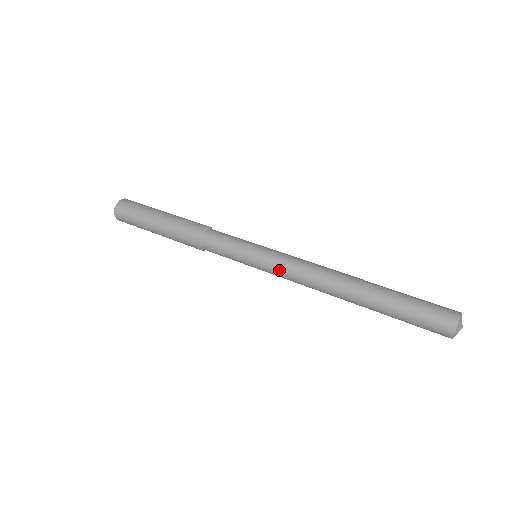
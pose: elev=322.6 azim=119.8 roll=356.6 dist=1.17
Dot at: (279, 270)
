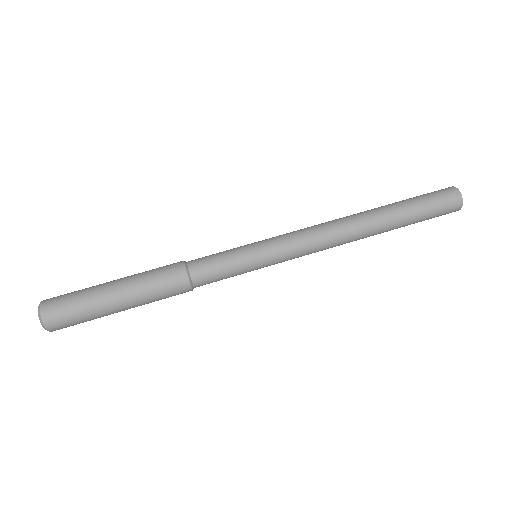
Dot at: occluded
